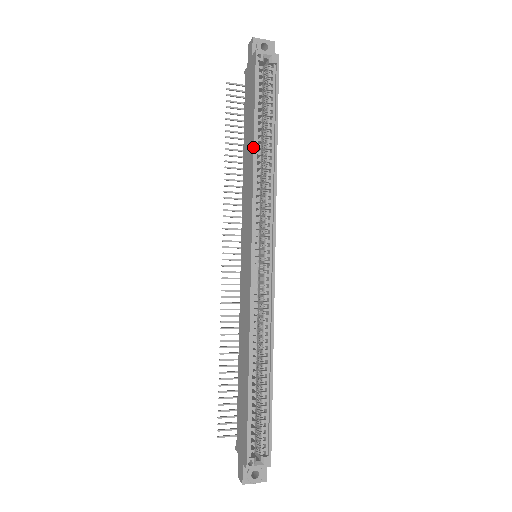
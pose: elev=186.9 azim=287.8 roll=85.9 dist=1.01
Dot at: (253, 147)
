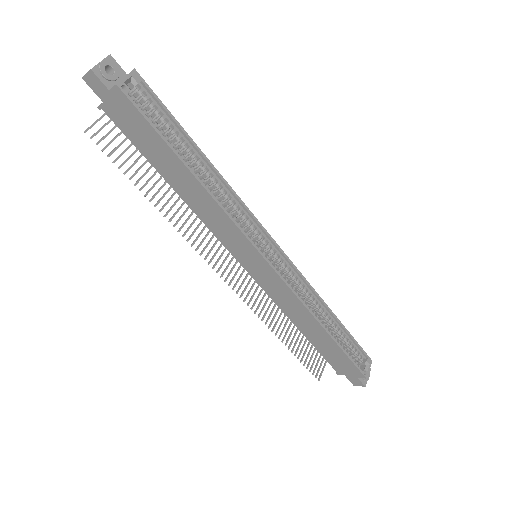
Dot at: (197, 181)
